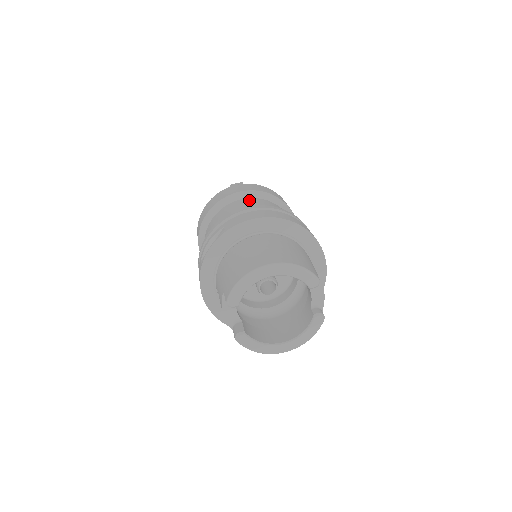
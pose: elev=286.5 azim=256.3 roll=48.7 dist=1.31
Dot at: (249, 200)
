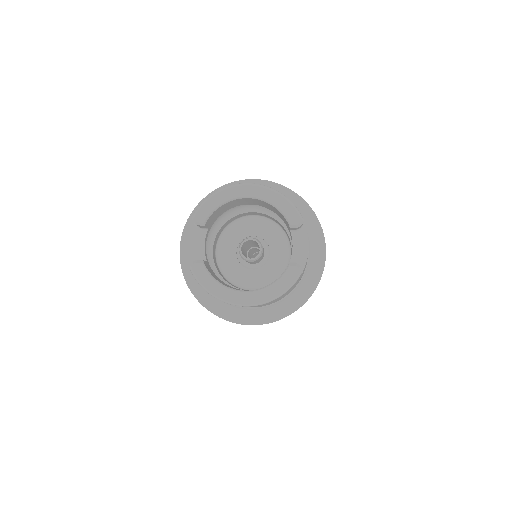
Dot at: occluded
